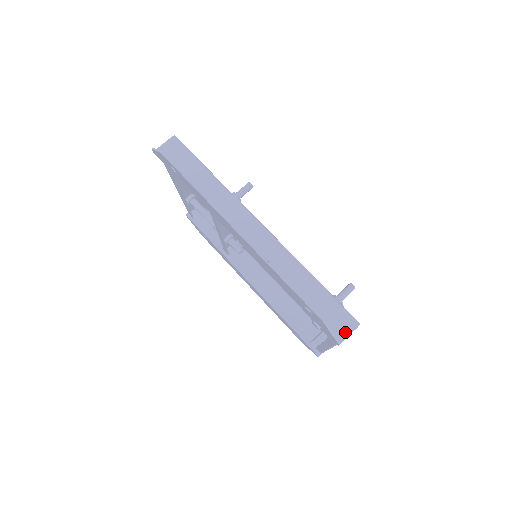
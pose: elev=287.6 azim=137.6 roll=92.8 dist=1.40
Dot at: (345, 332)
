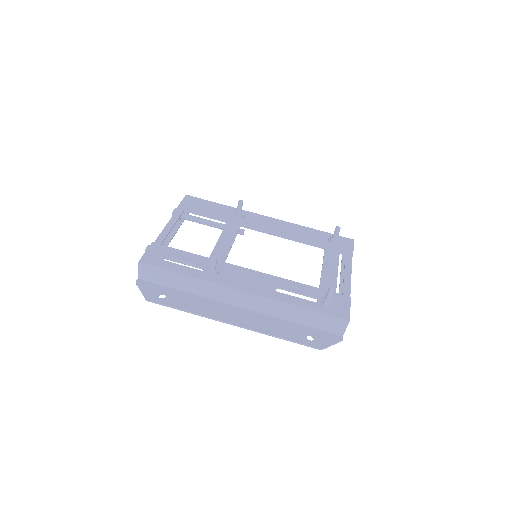
Dot at: (342, 329)
